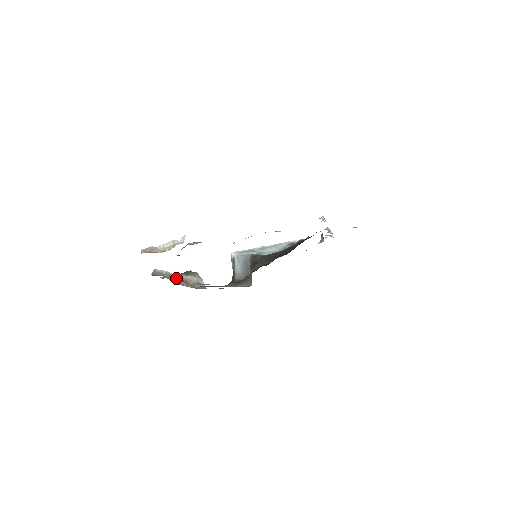
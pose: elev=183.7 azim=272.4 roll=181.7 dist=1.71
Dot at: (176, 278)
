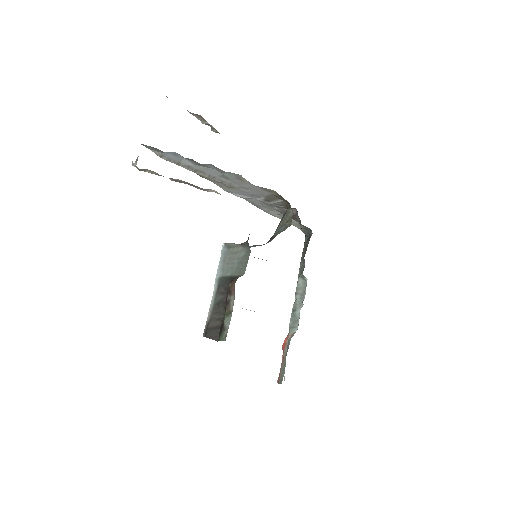
Dot at: occluded
